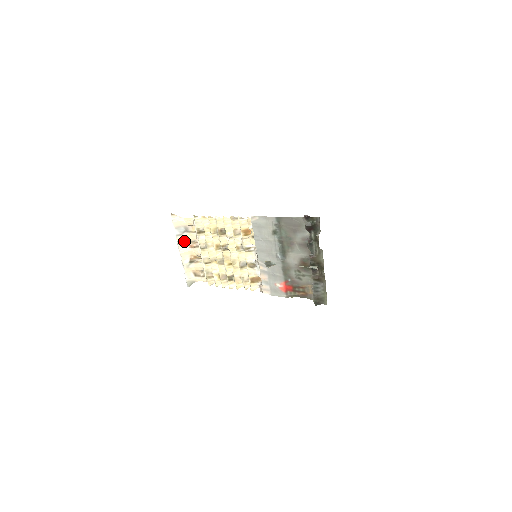
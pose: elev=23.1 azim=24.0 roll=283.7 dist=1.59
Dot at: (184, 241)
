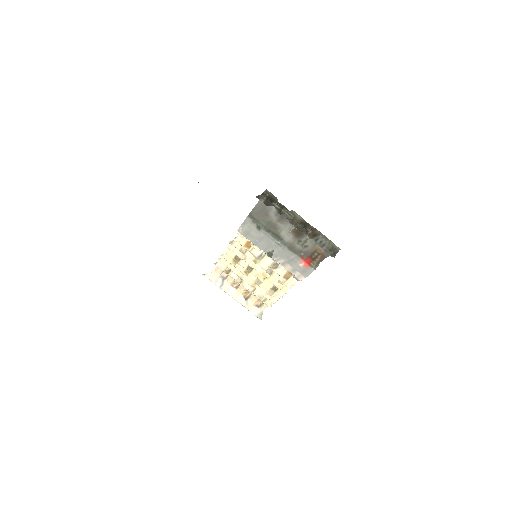
Dot at: (229, 287)
